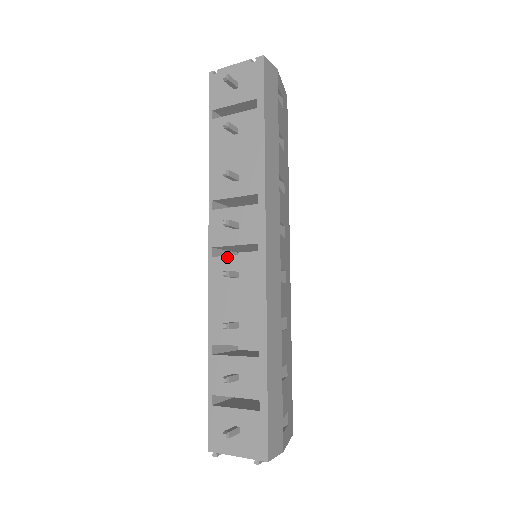
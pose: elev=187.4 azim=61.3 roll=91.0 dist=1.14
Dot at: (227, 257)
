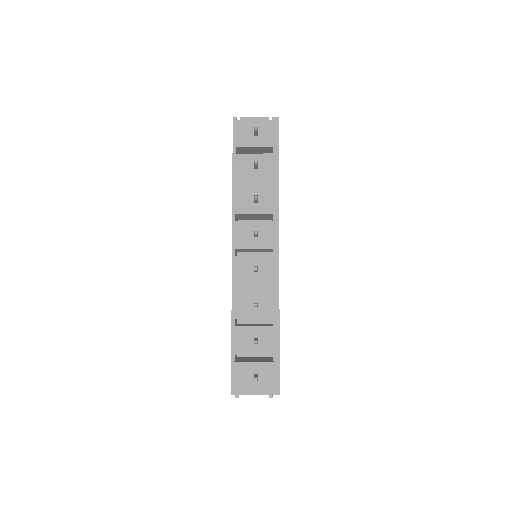
Dot at: (248, 256)
